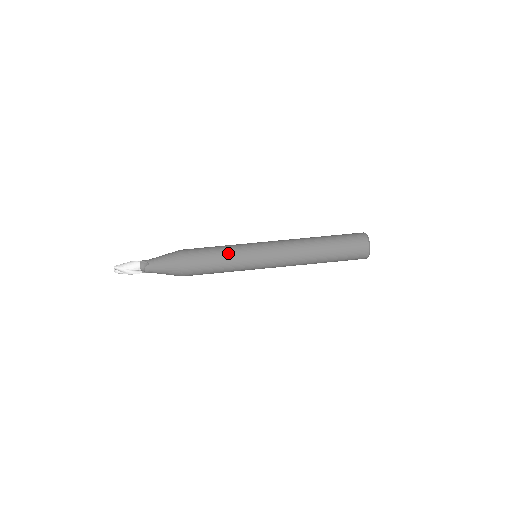
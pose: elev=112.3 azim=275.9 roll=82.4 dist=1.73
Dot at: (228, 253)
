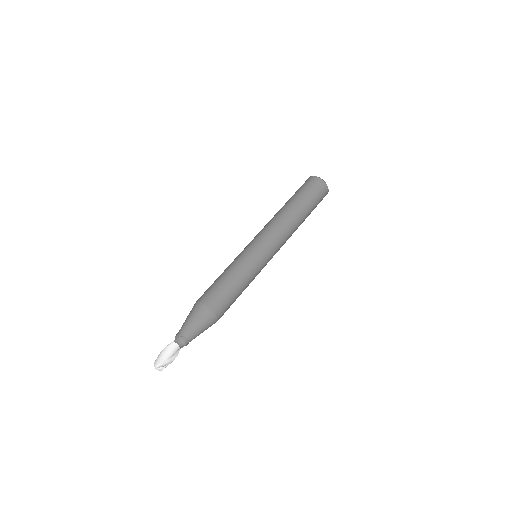
Dot at: (241, 271)
